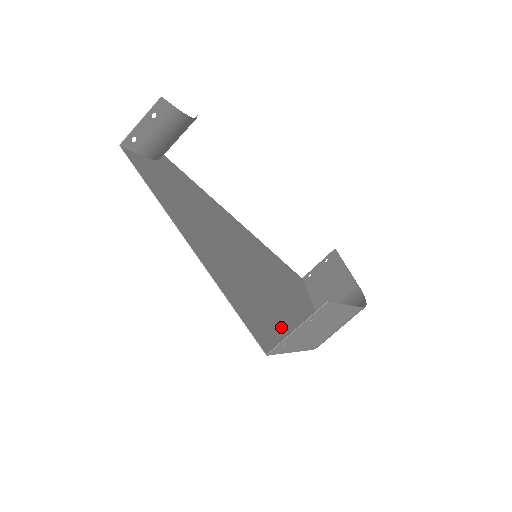
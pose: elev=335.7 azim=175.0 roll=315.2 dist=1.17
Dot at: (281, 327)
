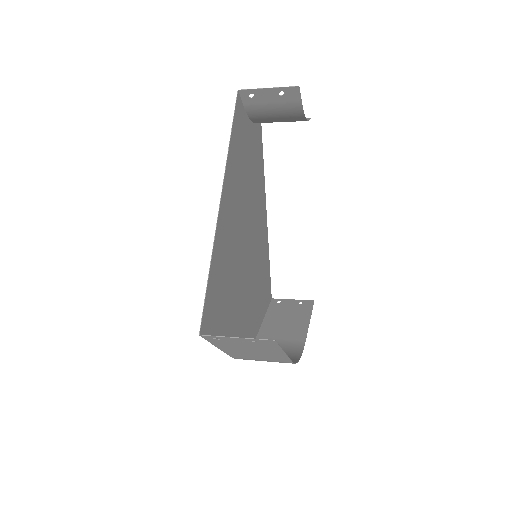
Dot at: (226, 323)
